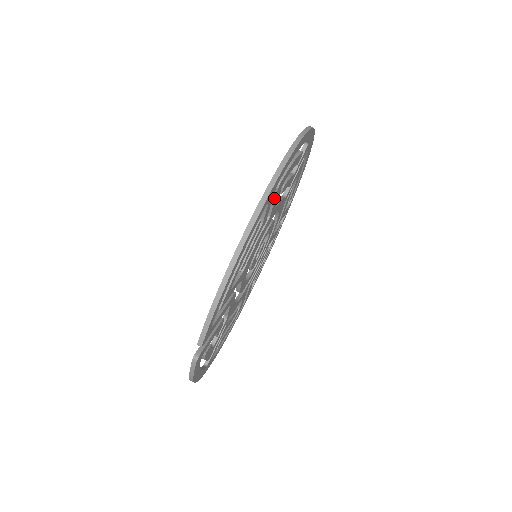
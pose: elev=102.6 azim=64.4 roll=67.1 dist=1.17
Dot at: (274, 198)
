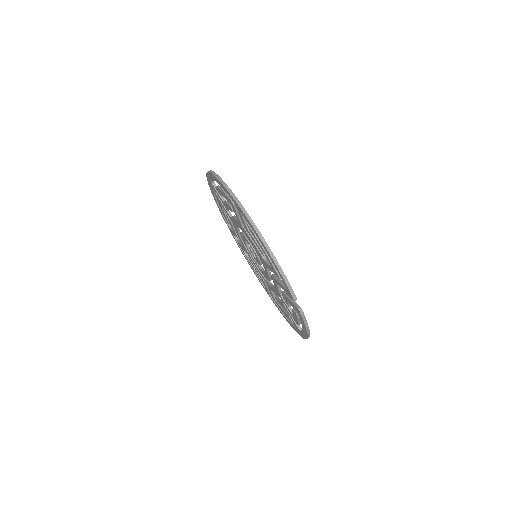
Dot at: occluded
